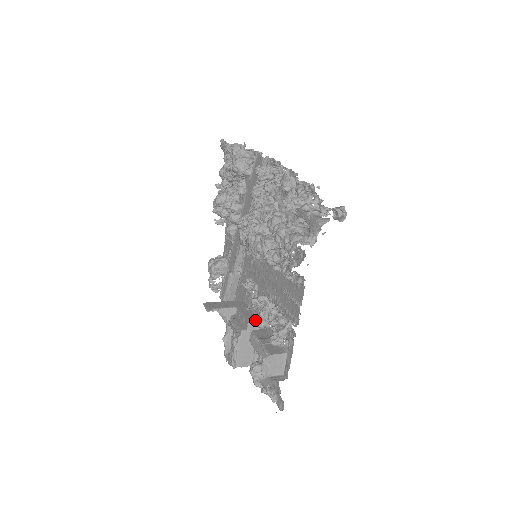
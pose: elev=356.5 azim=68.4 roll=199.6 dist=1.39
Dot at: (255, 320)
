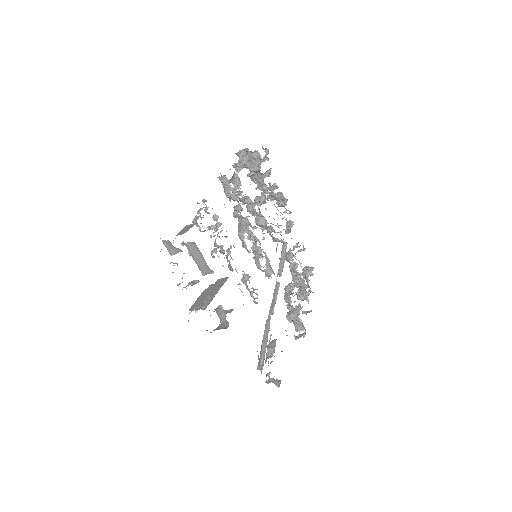
Dot at: occluded
